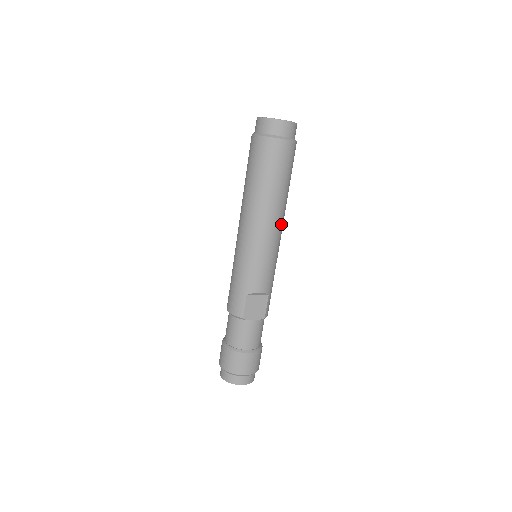
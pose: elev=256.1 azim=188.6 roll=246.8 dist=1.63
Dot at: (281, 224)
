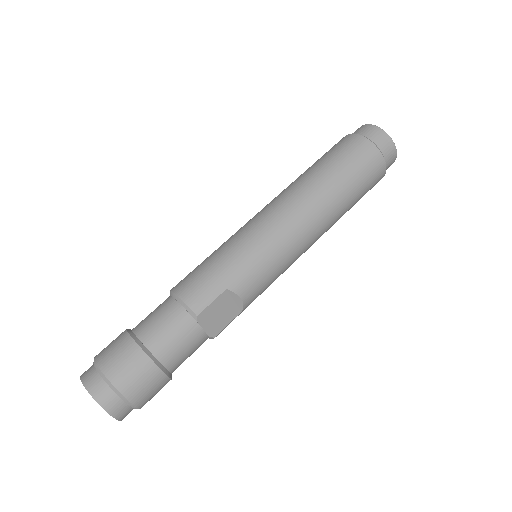
Dot at: (314, 242)
